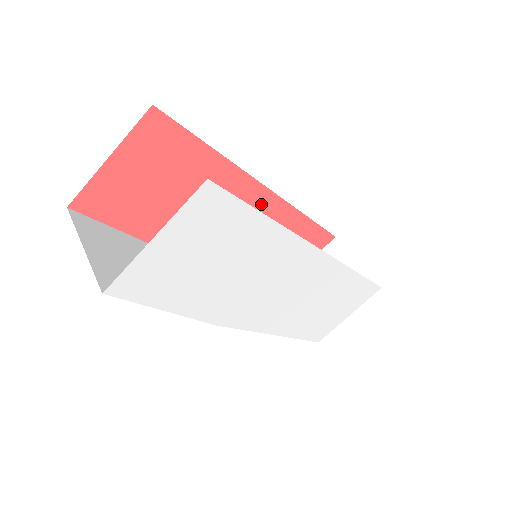
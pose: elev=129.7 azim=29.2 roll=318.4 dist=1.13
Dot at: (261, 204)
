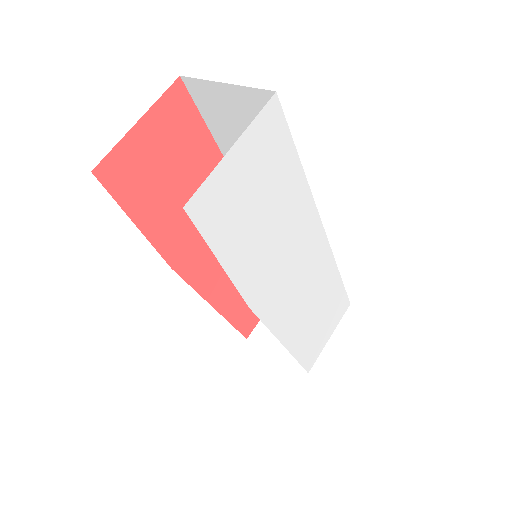
Dot at: occluded
